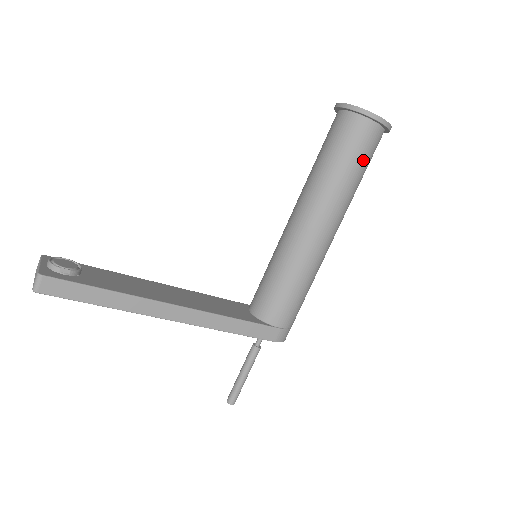
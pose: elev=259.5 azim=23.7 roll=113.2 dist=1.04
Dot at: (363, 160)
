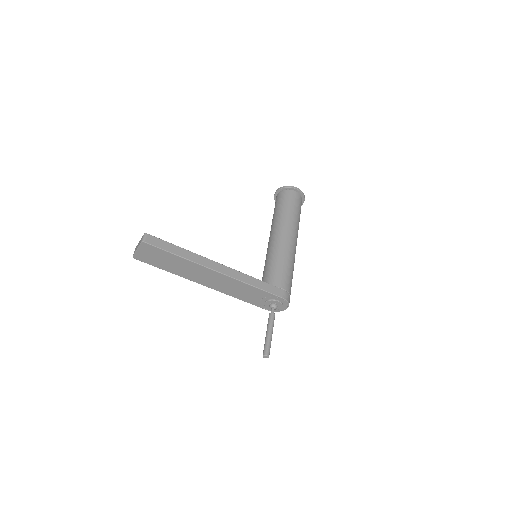
Dot at: (297, 207)
